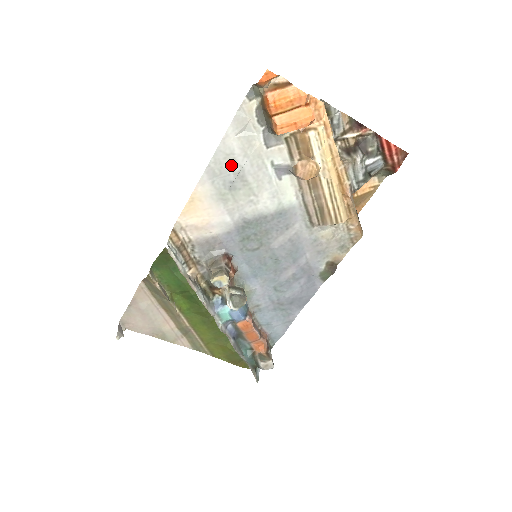
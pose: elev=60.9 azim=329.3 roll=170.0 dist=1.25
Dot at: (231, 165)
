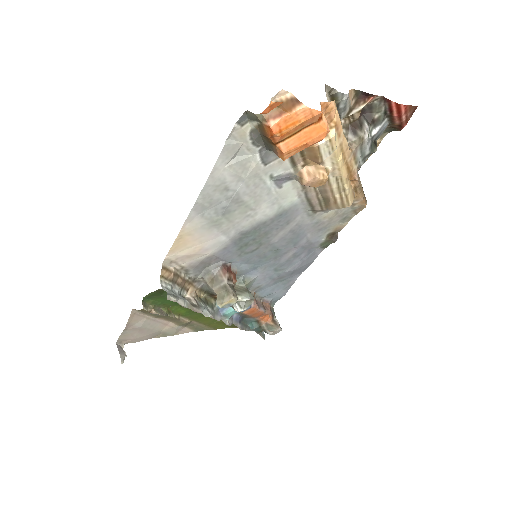
Dot at: (222, 193)
